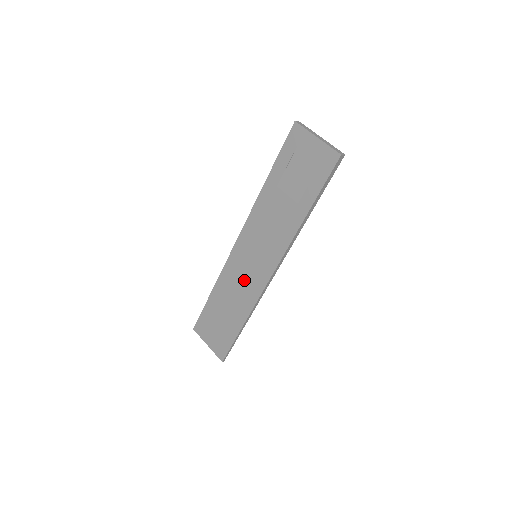
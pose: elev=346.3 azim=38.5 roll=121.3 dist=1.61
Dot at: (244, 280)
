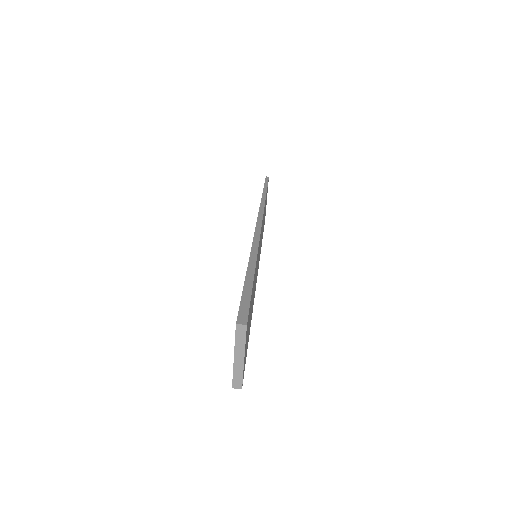
Dot at: occluded
